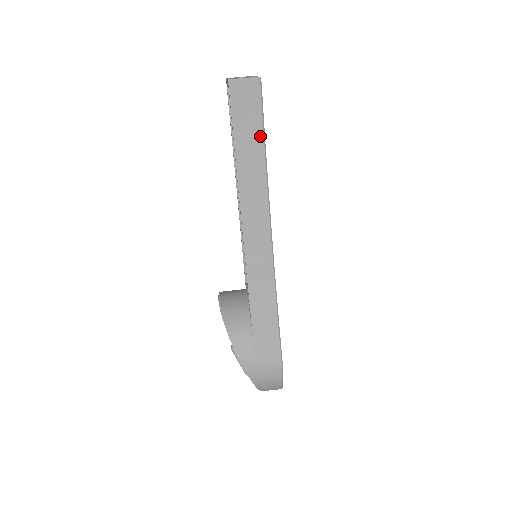
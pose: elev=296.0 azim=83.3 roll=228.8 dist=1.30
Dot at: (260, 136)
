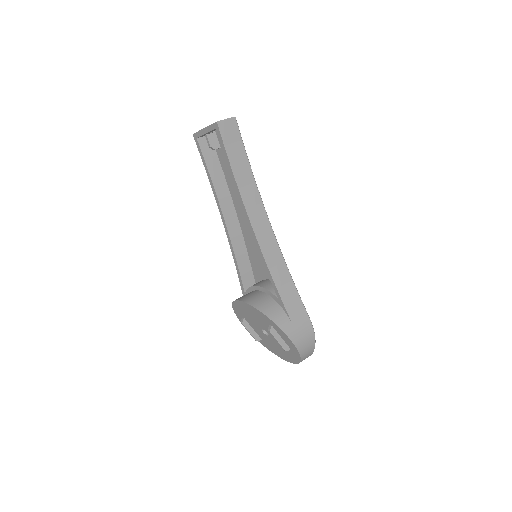
Dot at: (245, 157)
